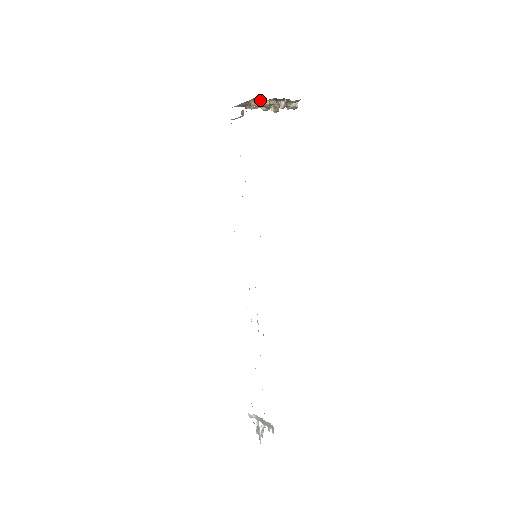
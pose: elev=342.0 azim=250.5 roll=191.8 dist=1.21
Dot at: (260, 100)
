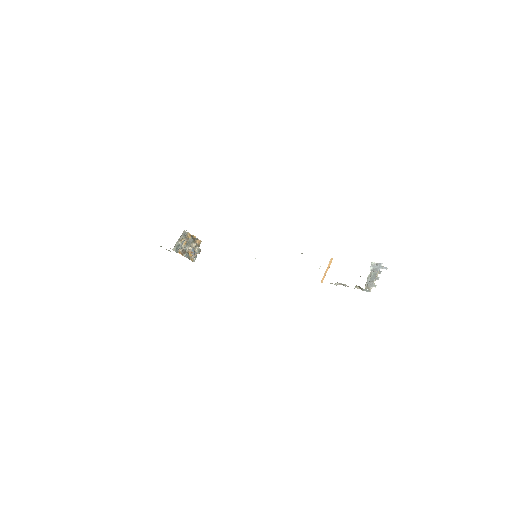
Dot at: (186, 234)
